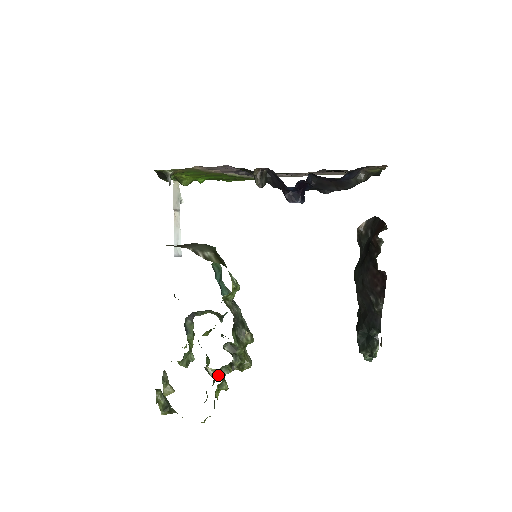
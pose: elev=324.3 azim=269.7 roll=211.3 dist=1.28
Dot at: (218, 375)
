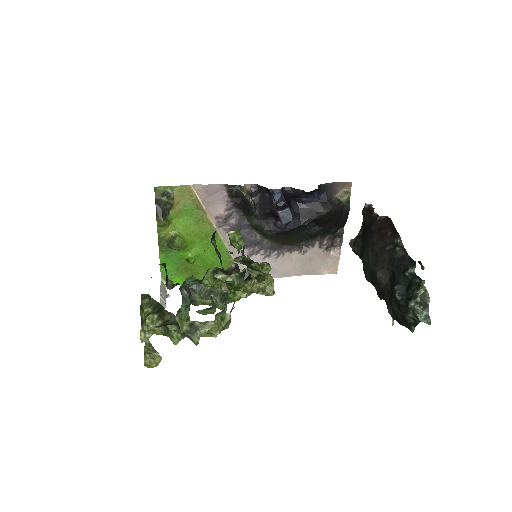
Dot at: occluded
